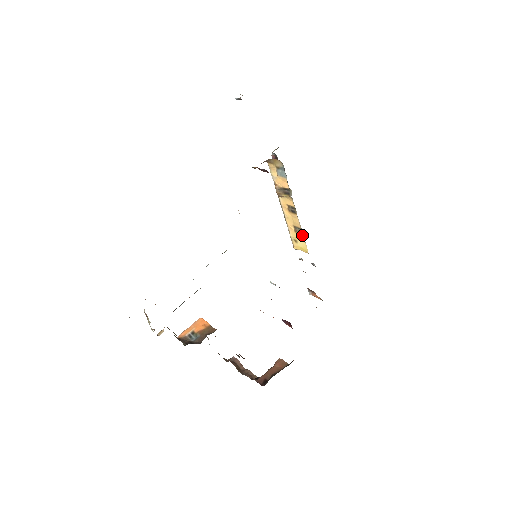
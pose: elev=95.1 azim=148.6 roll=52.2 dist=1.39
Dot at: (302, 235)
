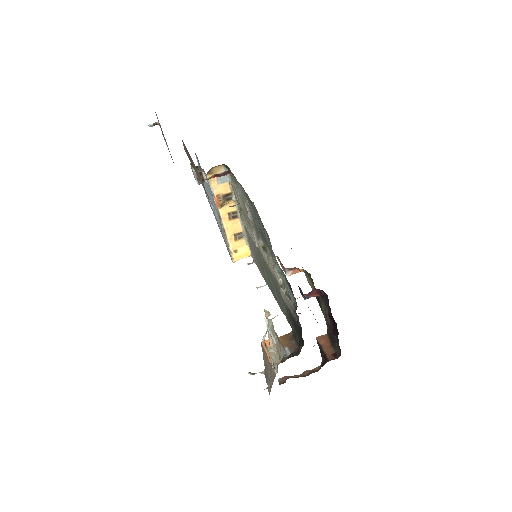
Dot at: (244, 239)
